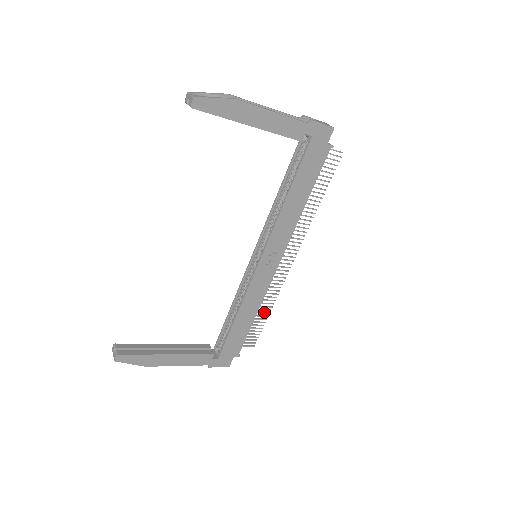
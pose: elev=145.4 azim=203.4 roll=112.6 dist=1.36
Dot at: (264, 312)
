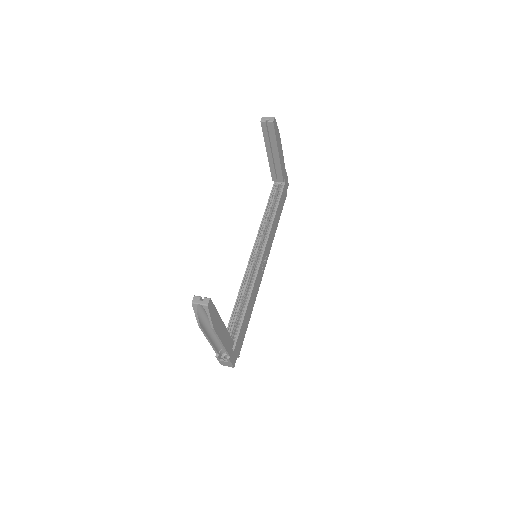
Dot at: occluded
